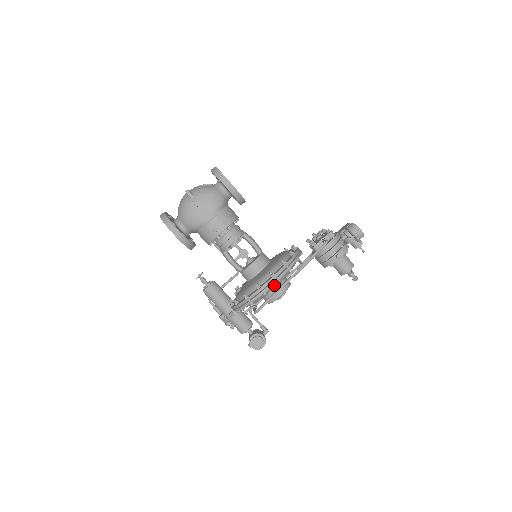
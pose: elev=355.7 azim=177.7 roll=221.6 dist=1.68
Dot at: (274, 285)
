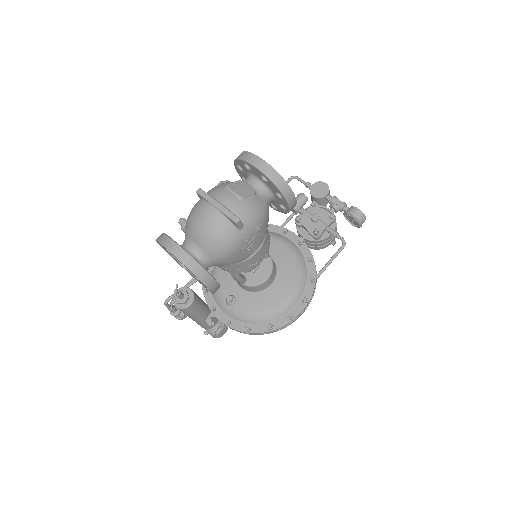
Dot at: occluded
